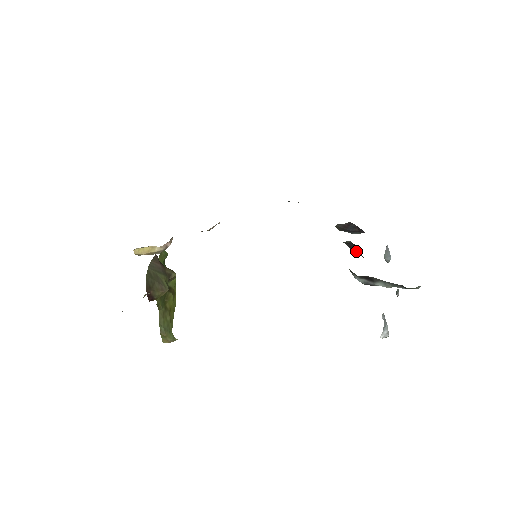
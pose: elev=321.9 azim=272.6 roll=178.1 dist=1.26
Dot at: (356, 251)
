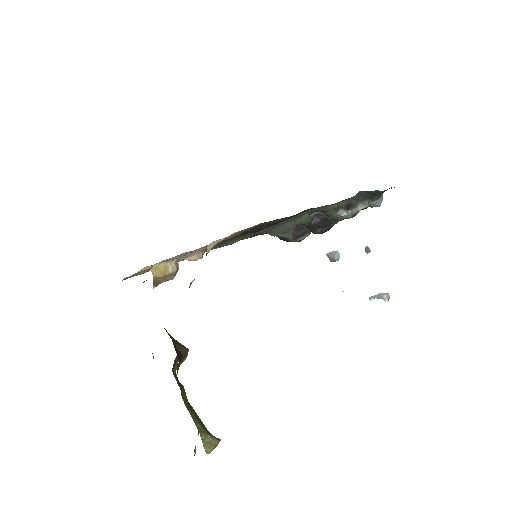
Dot at: (321, 222)
